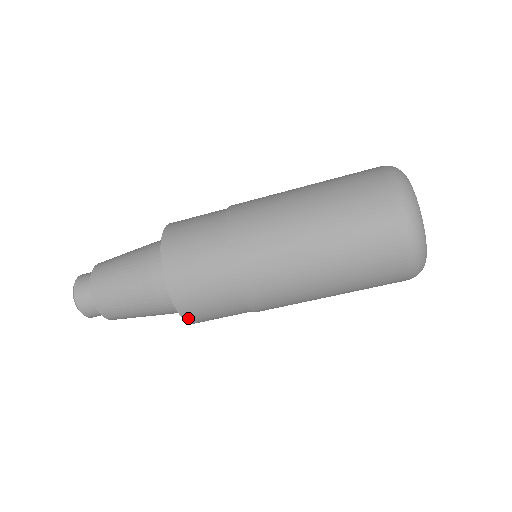
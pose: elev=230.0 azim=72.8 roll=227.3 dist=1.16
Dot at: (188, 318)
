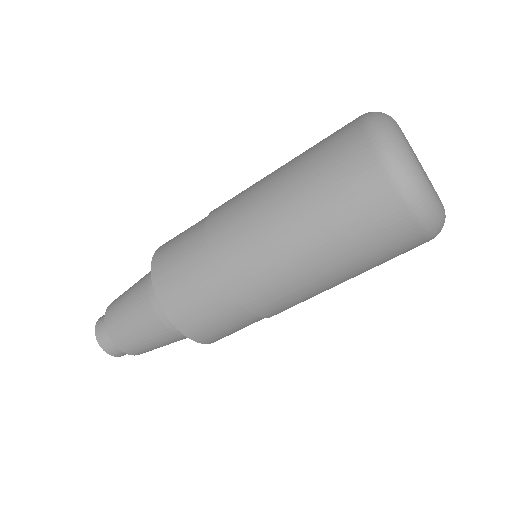
Dot at: occluded
